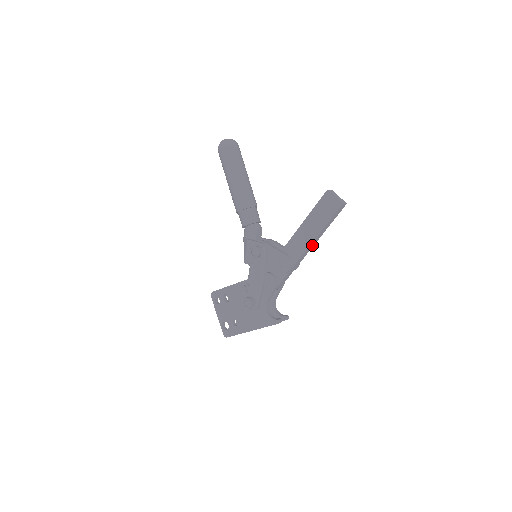
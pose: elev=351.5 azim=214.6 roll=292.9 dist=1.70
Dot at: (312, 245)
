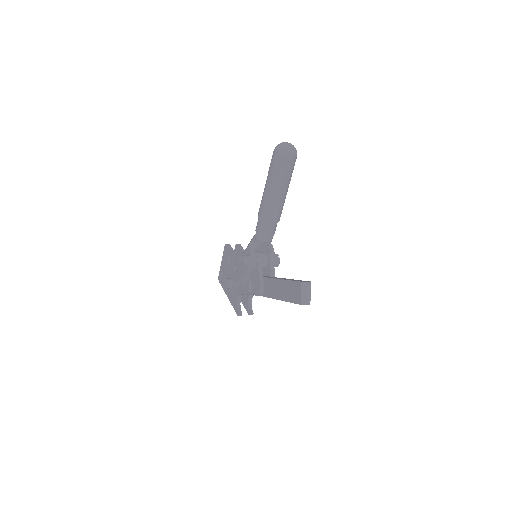
Dot at: occluded
